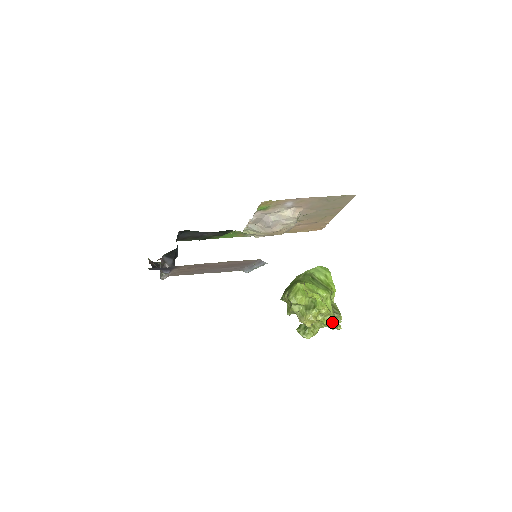
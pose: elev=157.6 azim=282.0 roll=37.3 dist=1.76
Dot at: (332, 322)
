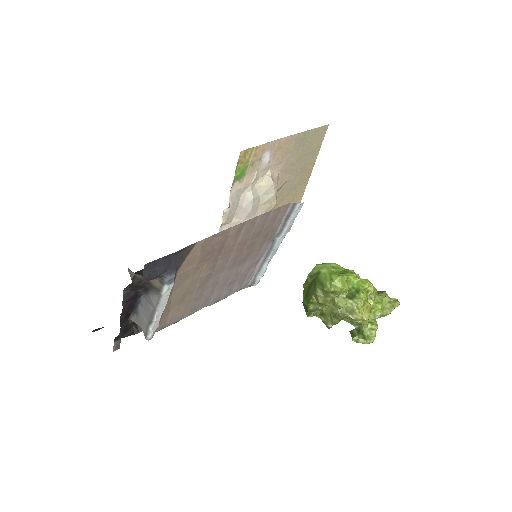
Dot at: (385, 302)
